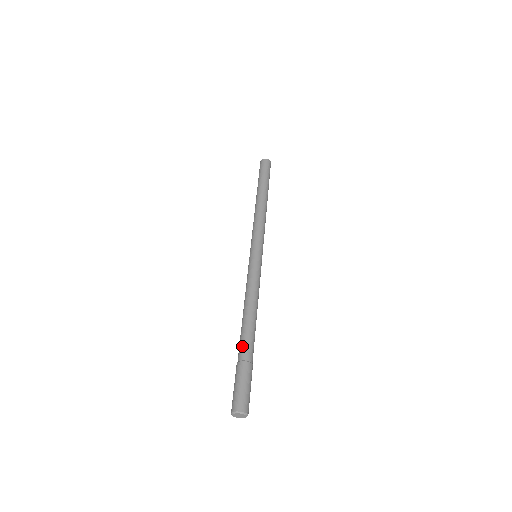
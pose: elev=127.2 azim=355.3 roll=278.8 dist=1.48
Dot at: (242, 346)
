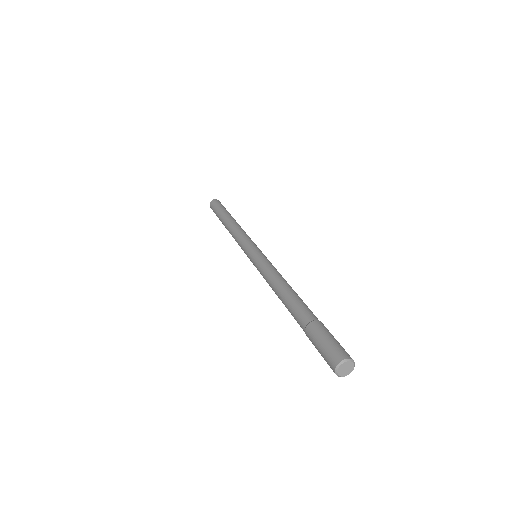
Dot at: (304, 310)
